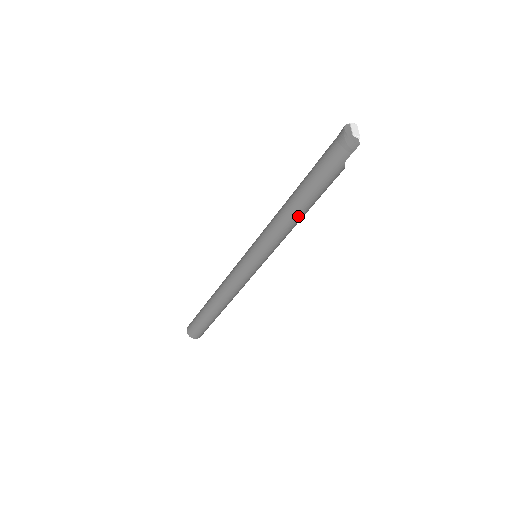
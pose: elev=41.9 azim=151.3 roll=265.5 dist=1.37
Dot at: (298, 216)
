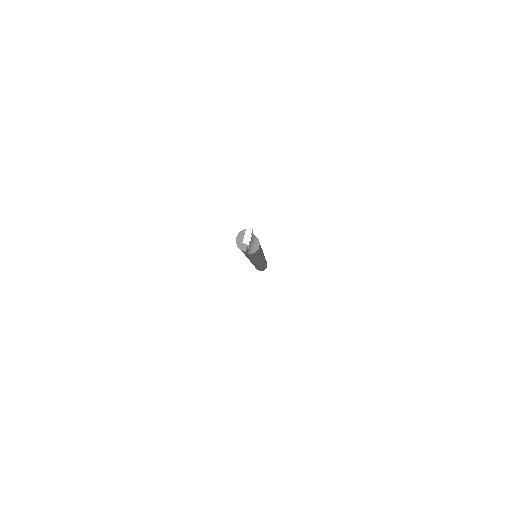
Dot at: (251, 259)
